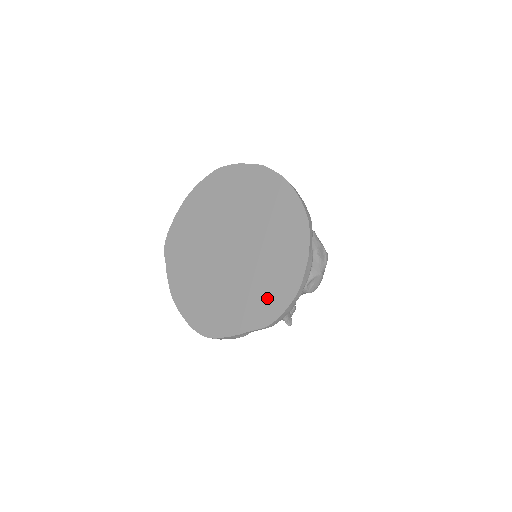
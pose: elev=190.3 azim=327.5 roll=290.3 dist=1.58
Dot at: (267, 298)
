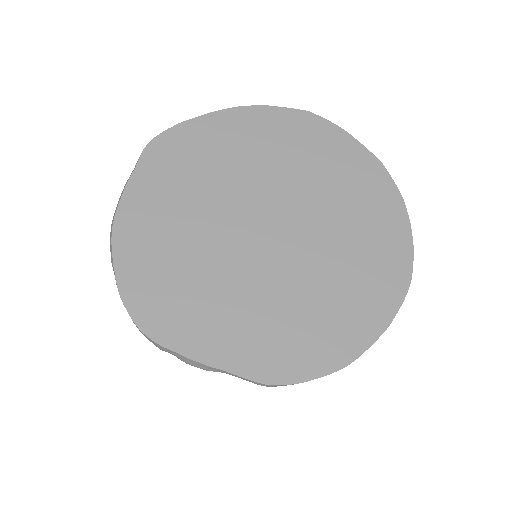
Dot at: (291, 341)
